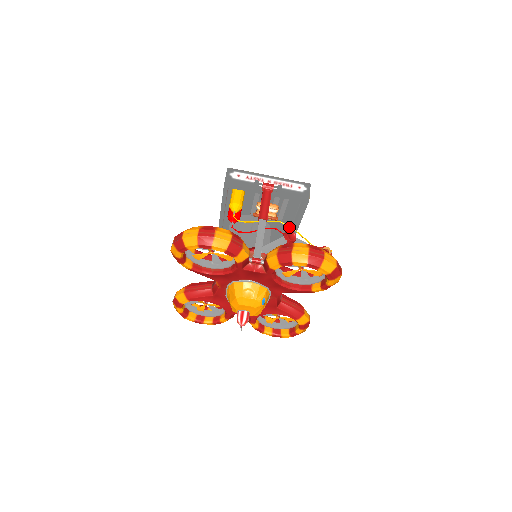
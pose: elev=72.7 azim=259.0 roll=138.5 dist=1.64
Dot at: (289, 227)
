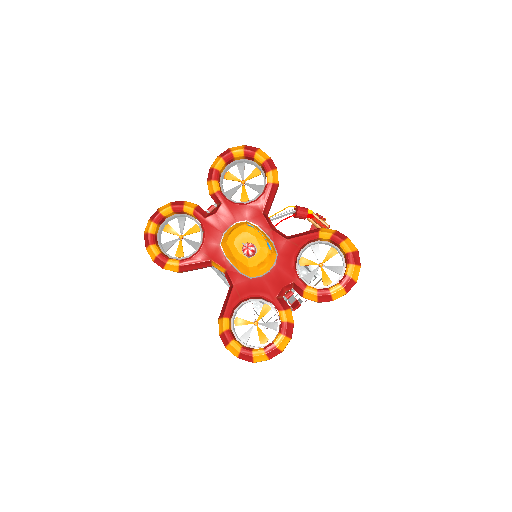
Dot at: occluded
